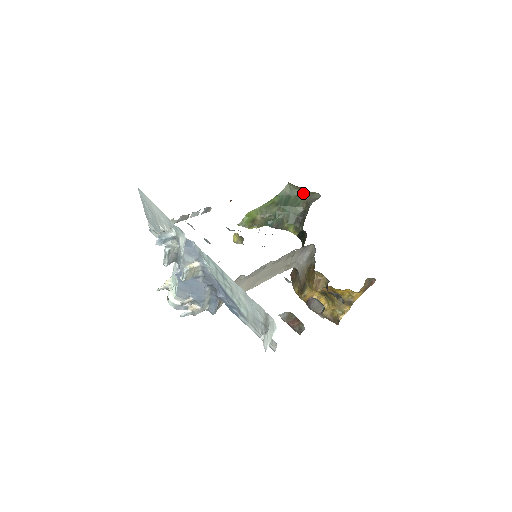
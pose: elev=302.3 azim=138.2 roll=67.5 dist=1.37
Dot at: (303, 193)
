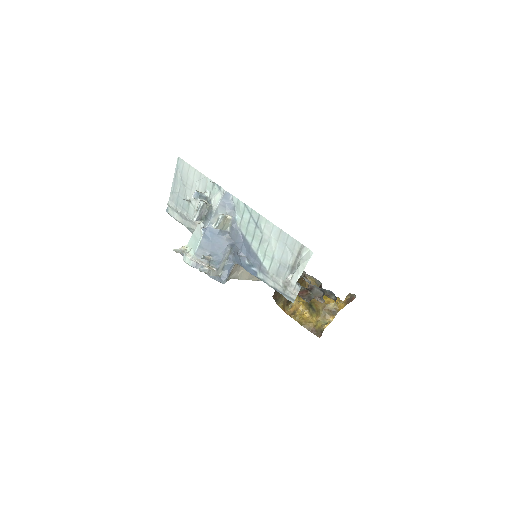
Dot at: occluded
